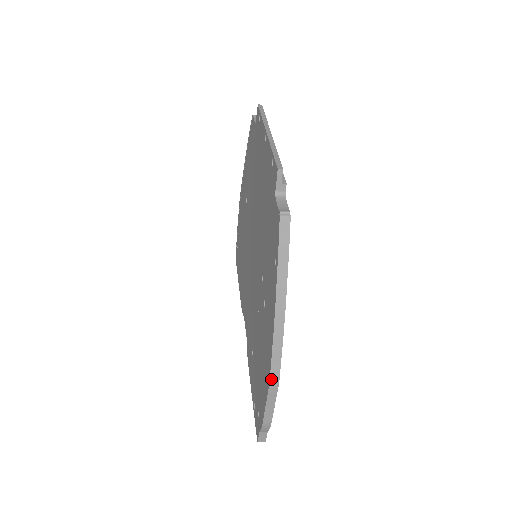
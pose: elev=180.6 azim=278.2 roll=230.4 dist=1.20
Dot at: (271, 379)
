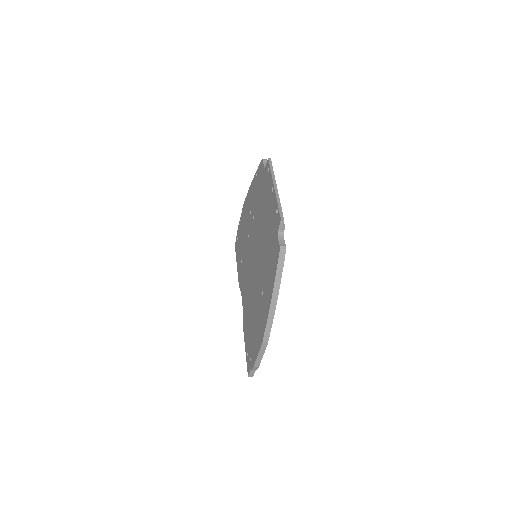
Dot at: (264, 340)
